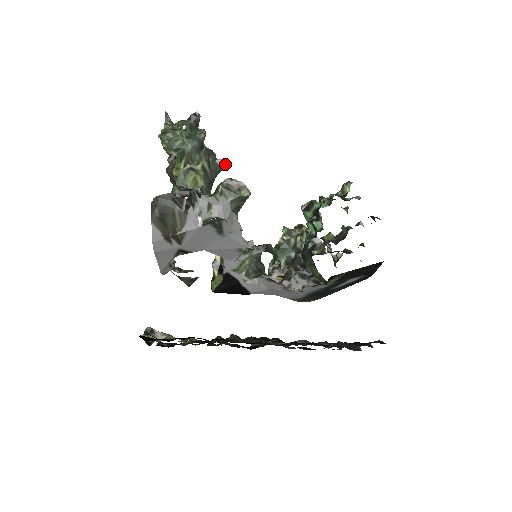
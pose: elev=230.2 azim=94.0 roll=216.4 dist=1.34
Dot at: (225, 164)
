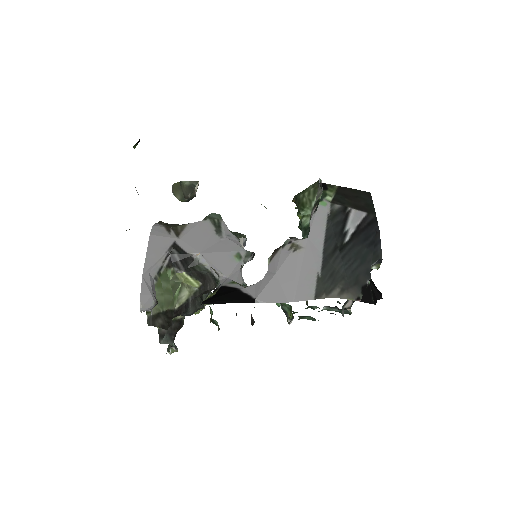
Dot at: occluded
